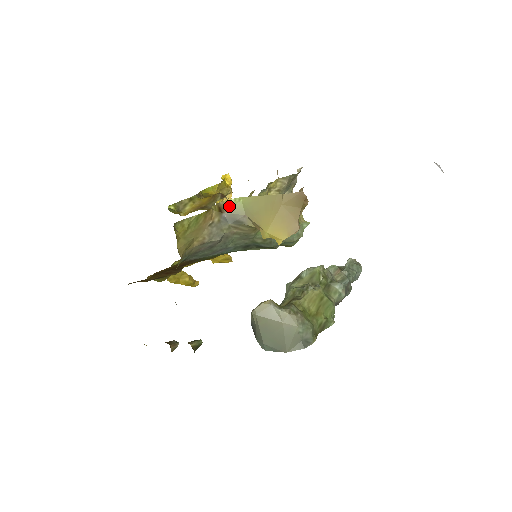
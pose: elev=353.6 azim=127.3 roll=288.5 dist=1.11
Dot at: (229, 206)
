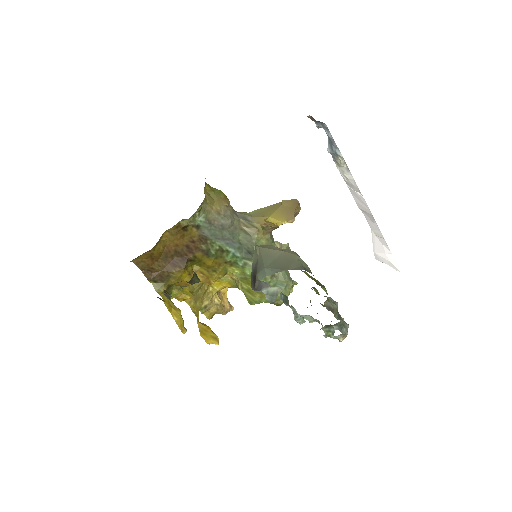
Dot at: (240, 212)
